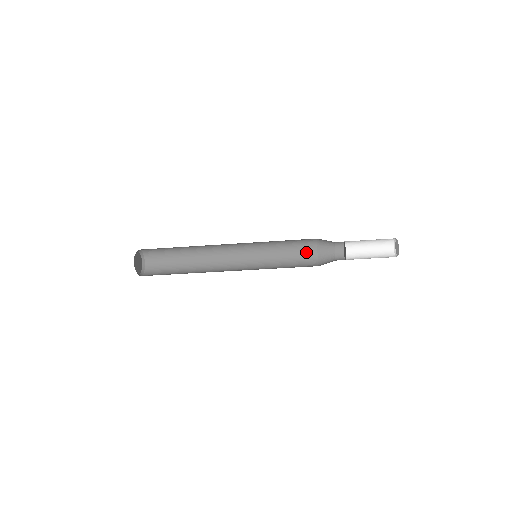
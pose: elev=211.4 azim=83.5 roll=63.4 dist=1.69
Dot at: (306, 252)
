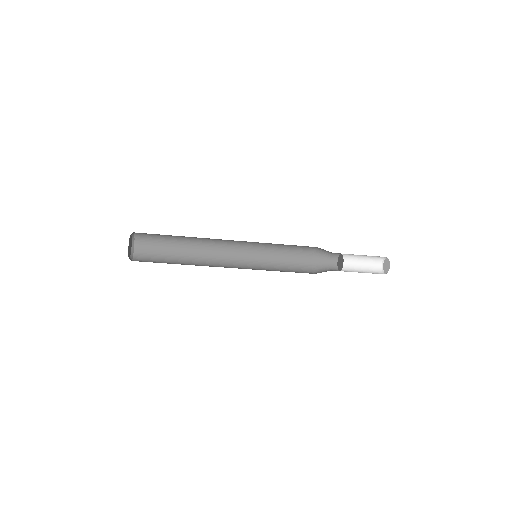
Dot at: (301, 265)
